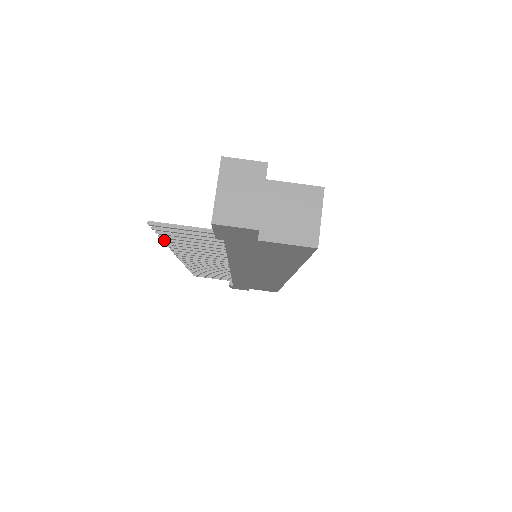
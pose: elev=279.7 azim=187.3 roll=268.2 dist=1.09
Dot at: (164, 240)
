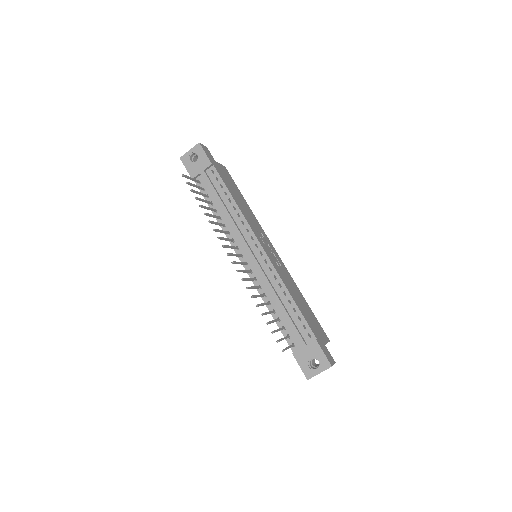
Dot at: occluded
